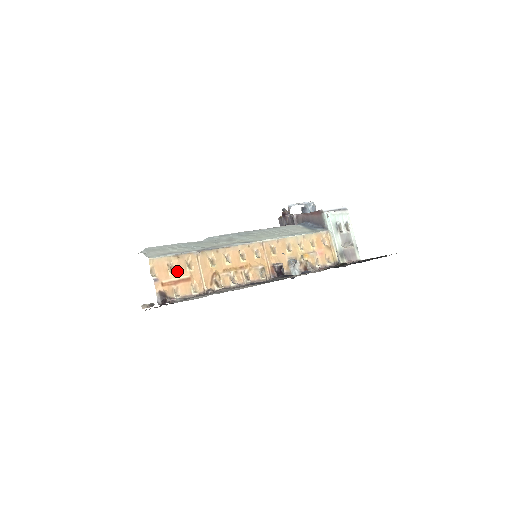
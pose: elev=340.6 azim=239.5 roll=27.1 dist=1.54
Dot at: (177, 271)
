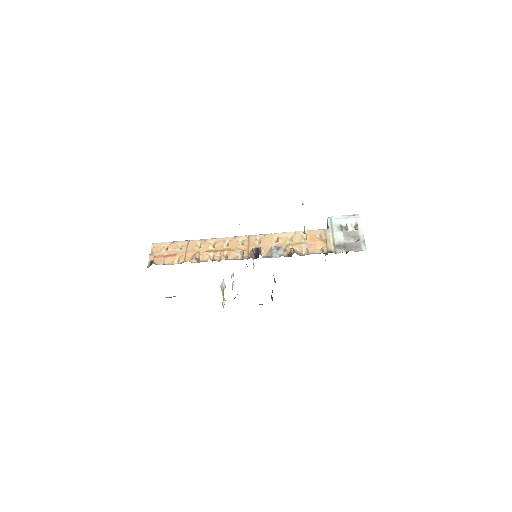
Dot at: (169, 251)
